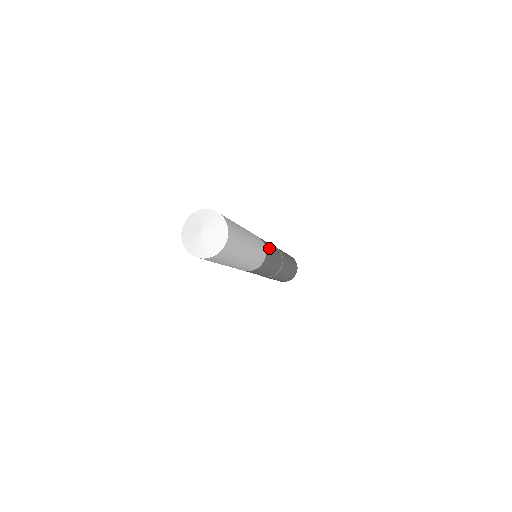
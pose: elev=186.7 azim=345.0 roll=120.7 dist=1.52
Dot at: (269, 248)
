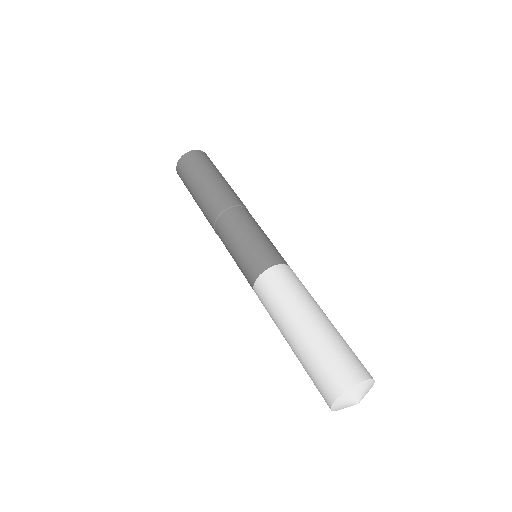
Dot at: (269, 250)
